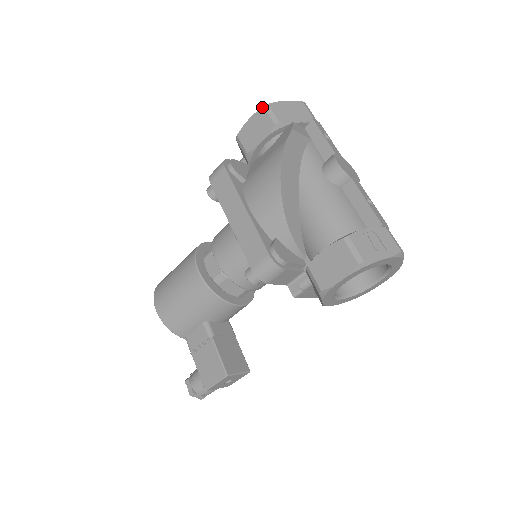
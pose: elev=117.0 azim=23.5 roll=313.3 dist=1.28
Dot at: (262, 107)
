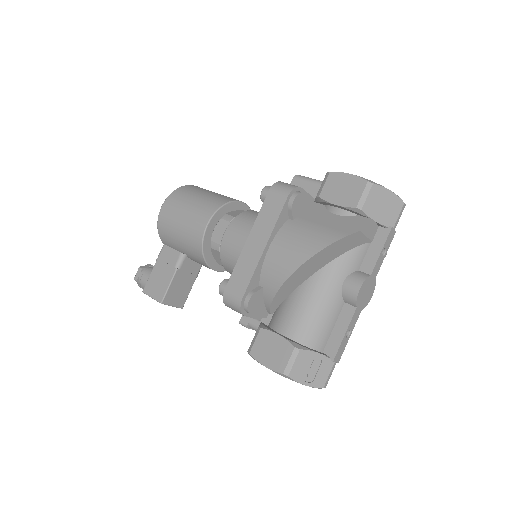
Dot at: (366, 180)
